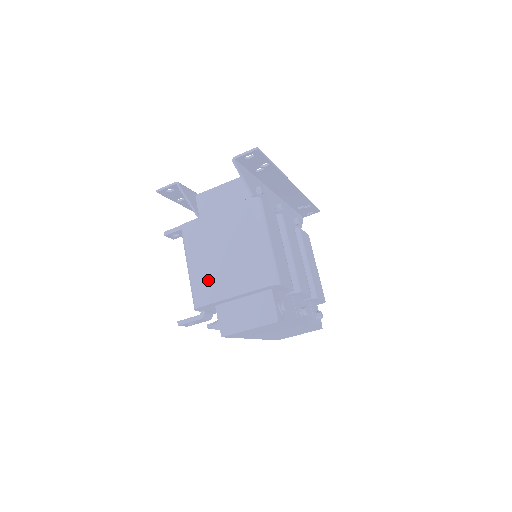
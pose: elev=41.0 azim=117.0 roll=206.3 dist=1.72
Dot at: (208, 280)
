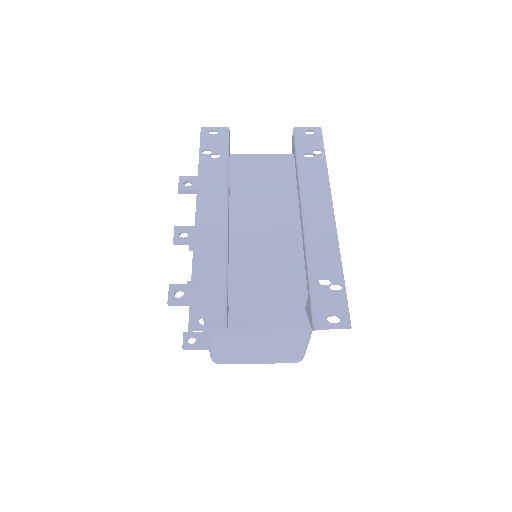
Dot at: (235, 356)
